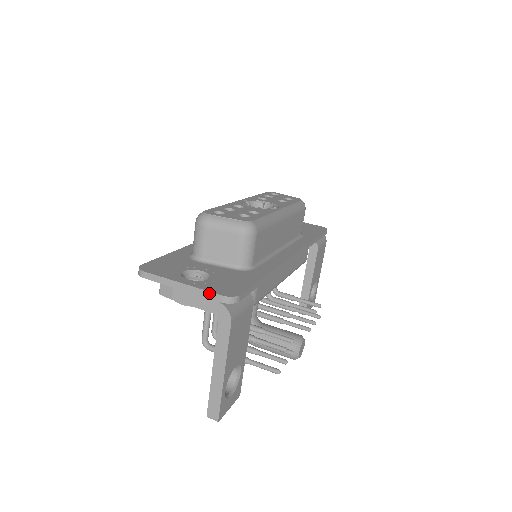
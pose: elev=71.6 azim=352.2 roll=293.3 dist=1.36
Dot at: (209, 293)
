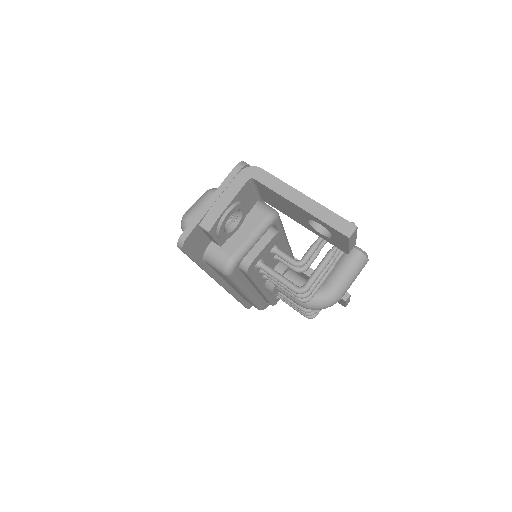
Dot at: (228, 177)
